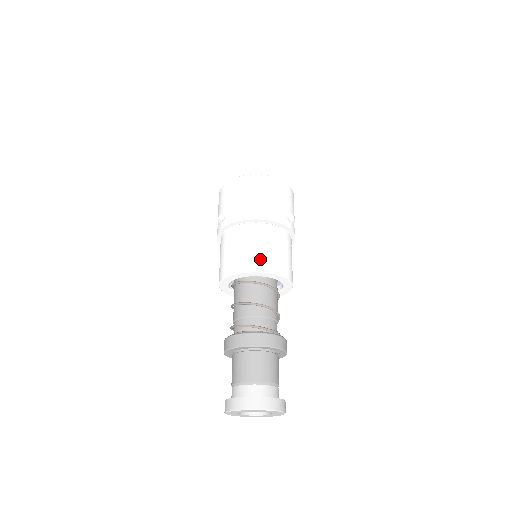
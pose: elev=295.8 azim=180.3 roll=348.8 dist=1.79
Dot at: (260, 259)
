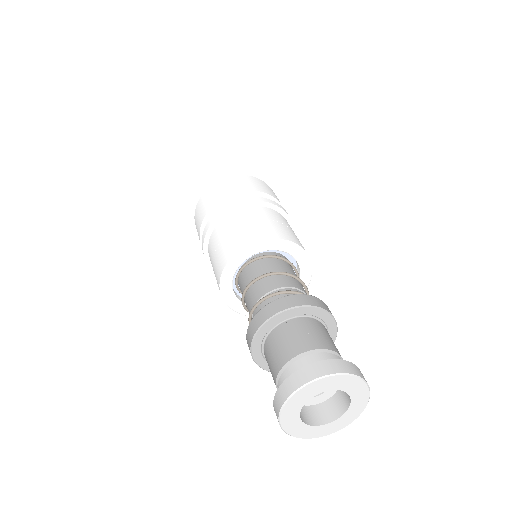
Dot at: occluded
